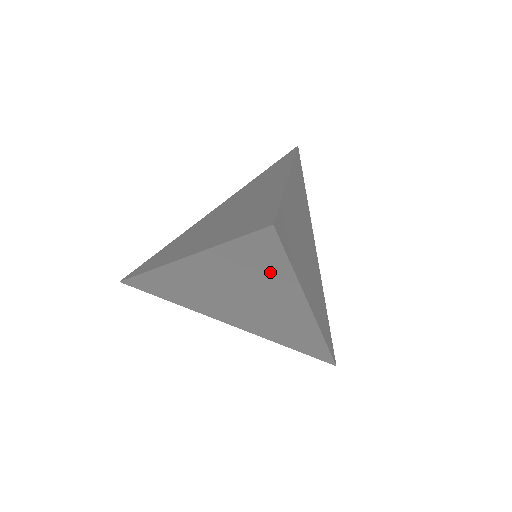
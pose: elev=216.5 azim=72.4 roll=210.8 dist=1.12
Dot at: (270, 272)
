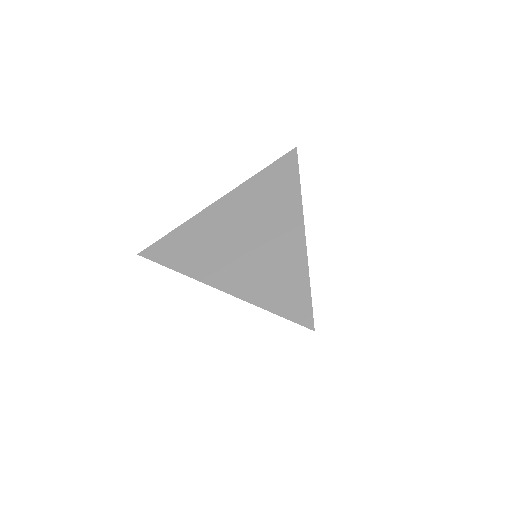
Dot at: occluded
